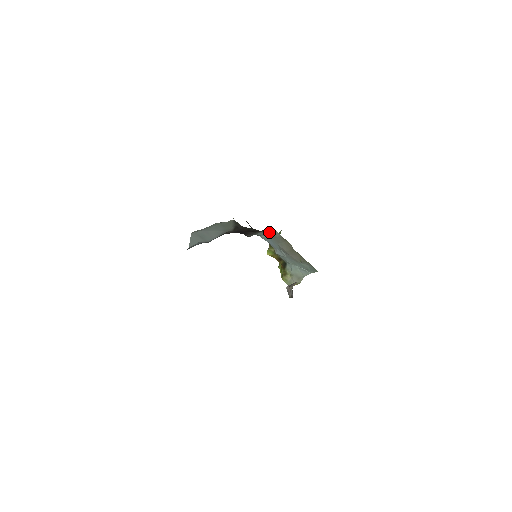
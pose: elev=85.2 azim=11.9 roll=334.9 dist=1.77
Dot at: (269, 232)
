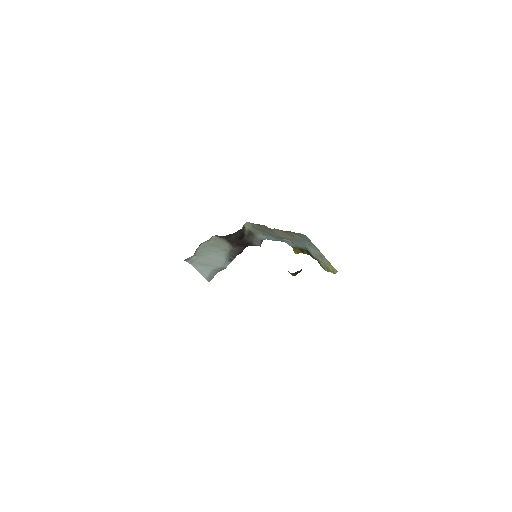
Dot at: (255, 229)
